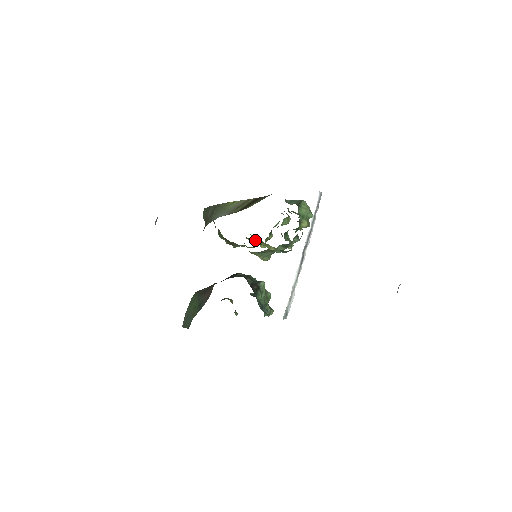
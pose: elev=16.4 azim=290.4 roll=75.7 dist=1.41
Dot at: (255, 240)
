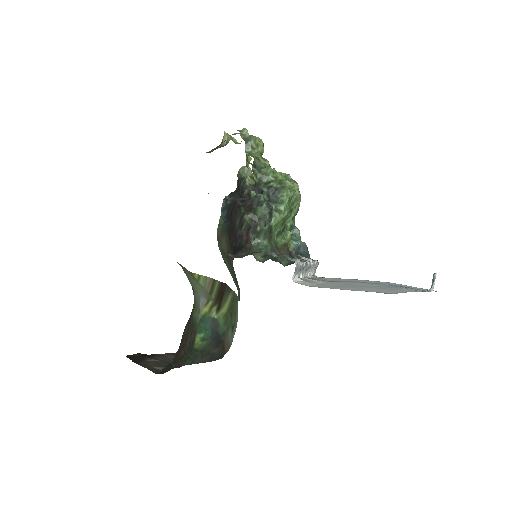
Dot at: occluded
